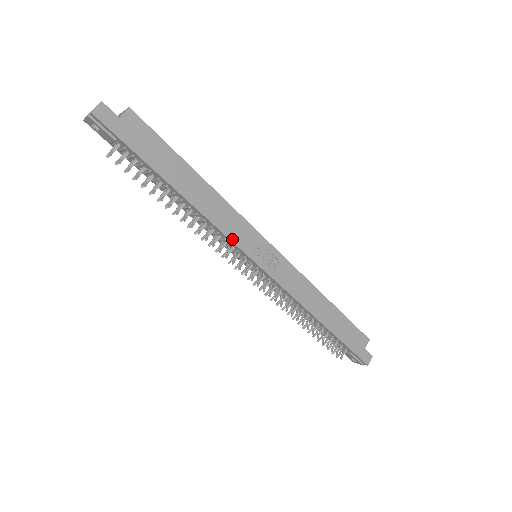
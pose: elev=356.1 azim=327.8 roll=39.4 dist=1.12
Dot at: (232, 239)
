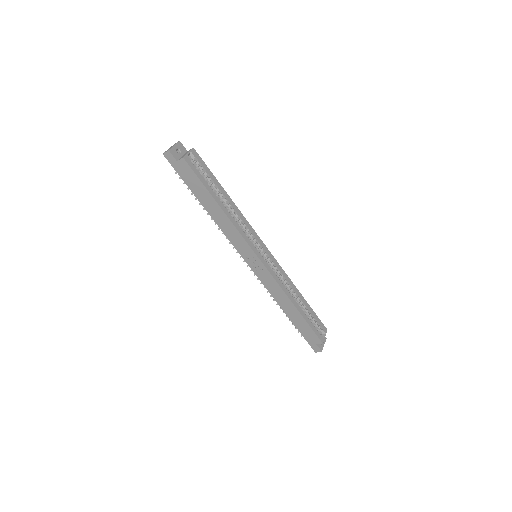
Dot at: (233, 244)
